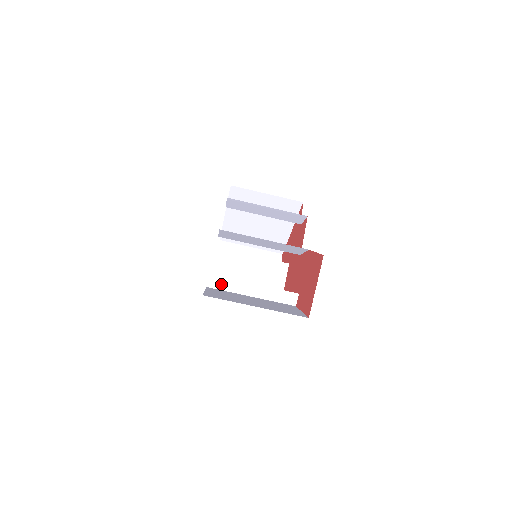
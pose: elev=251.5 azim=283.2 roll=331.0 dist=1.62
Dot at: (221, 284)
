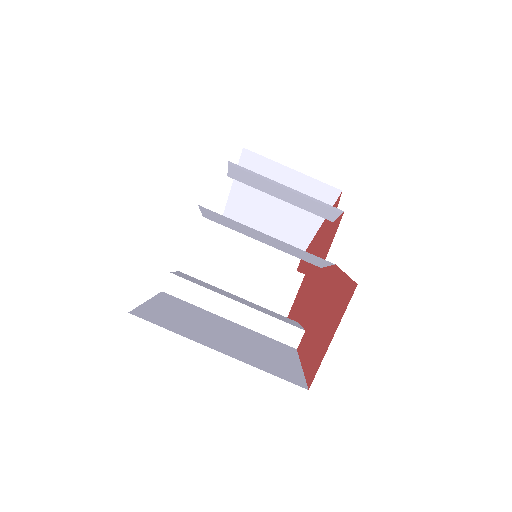
Dot at: (185, 291)
